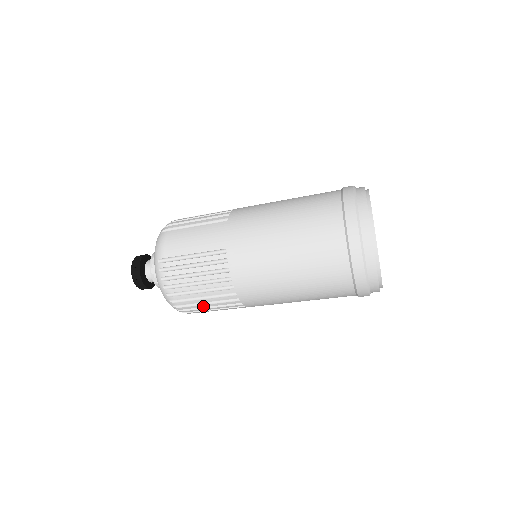
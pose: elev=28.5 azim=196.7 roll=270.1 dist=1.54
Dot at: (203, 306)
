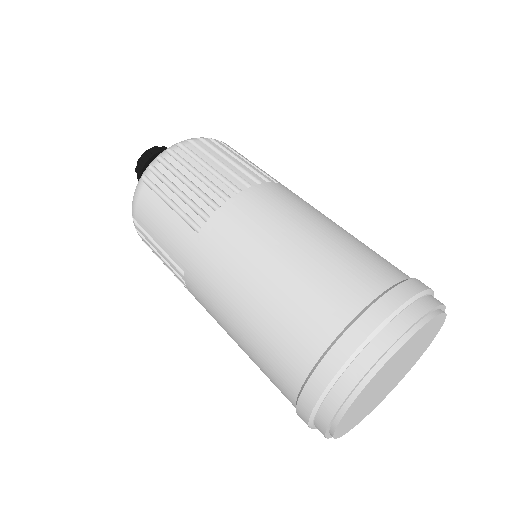
Dot at: occluded
